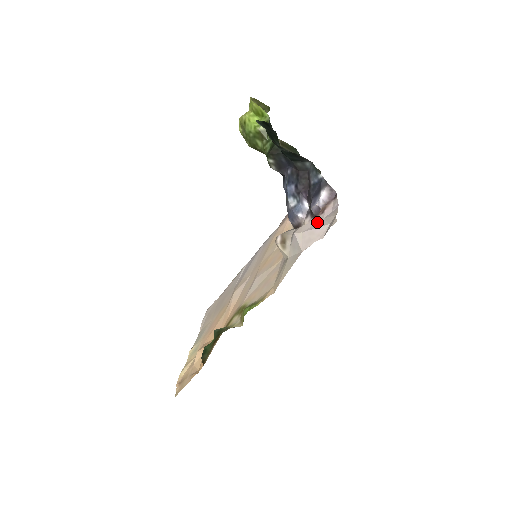
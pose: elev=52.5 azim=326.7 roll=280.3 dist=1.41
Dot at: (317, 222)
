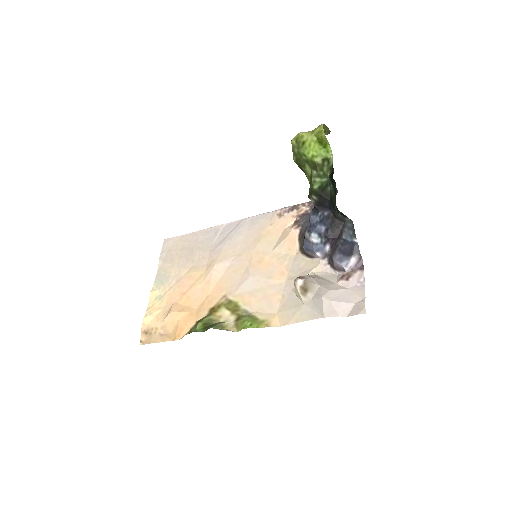
Dot at: (343, 292)
